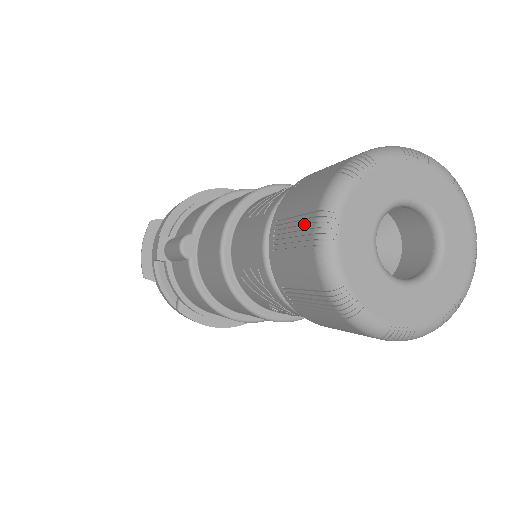
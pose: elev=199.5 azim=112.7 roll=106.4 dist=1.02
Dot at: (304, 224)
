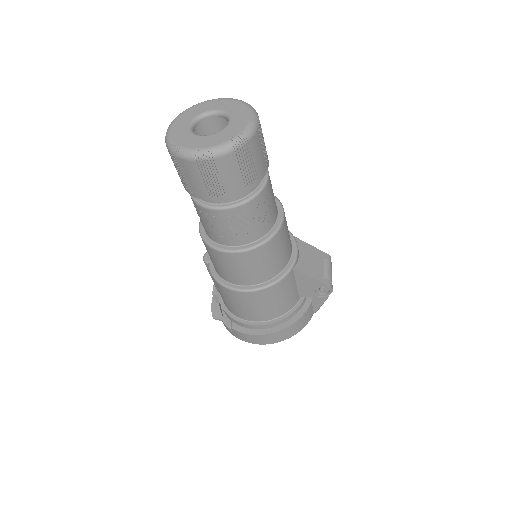
Dot at: occluded
